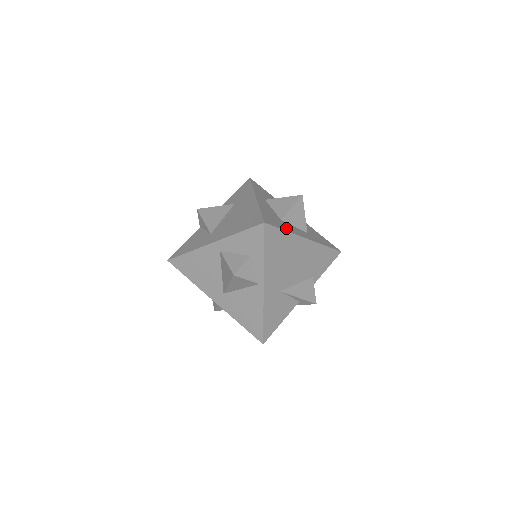
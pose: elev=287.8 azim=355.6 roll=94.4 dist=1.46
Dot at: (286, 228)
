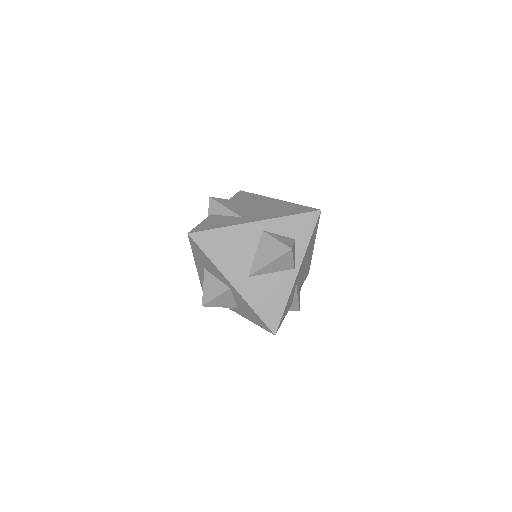
Dot at: occluded
